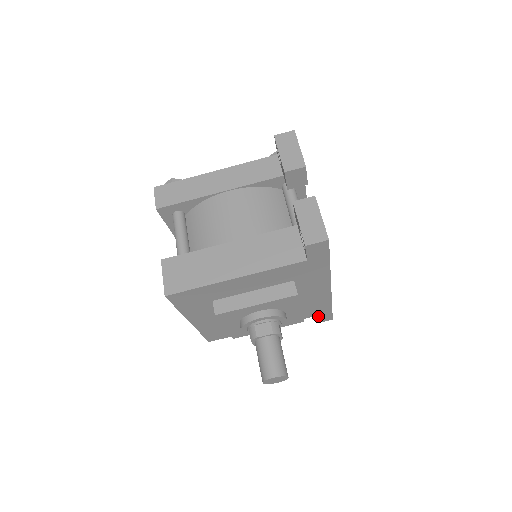
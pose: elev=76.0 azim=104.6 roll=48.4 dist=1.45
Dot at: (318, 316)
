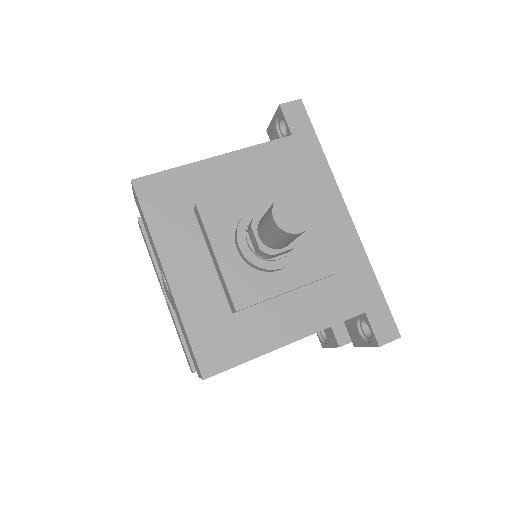
Dot at: (369, 315)
